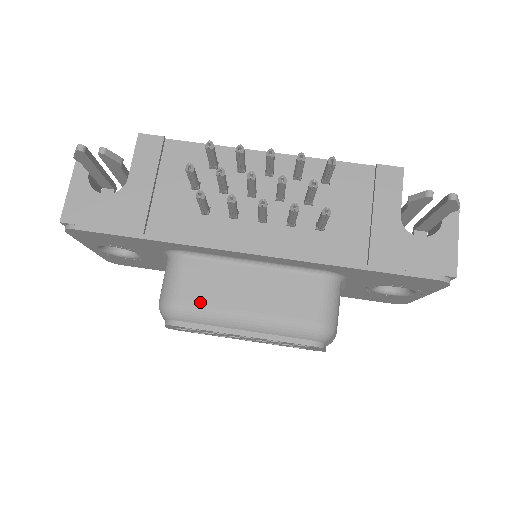
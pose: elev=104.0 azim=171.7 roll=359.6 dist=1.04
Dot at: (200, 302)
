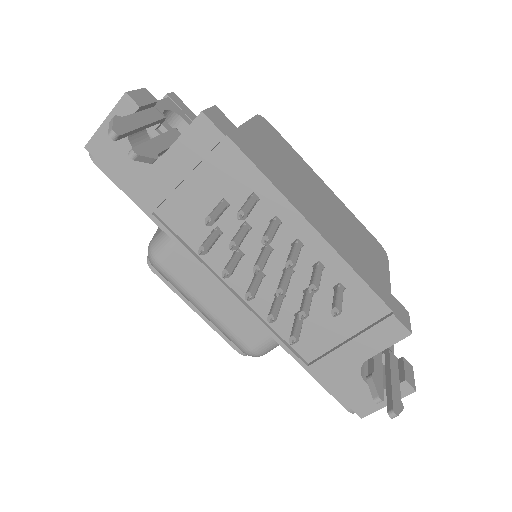
Dot at: (176, 276)
